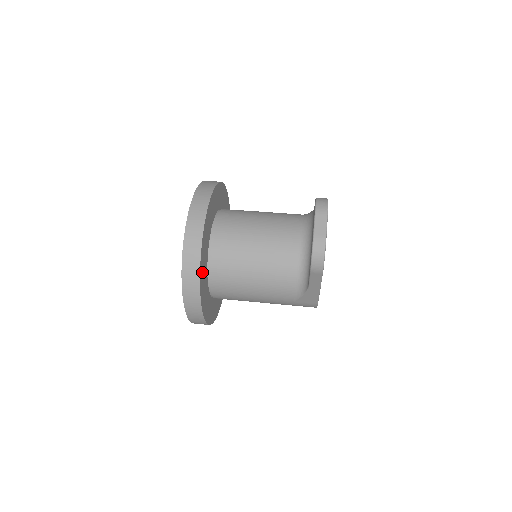
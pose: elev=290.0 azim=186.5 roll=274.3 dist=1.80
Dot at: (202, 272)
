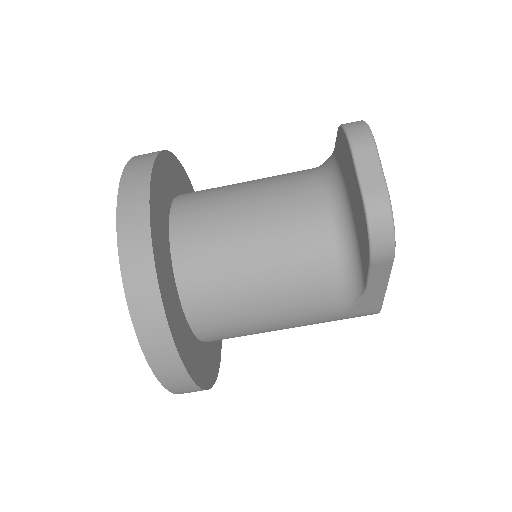
Dot at: (171, 314)
